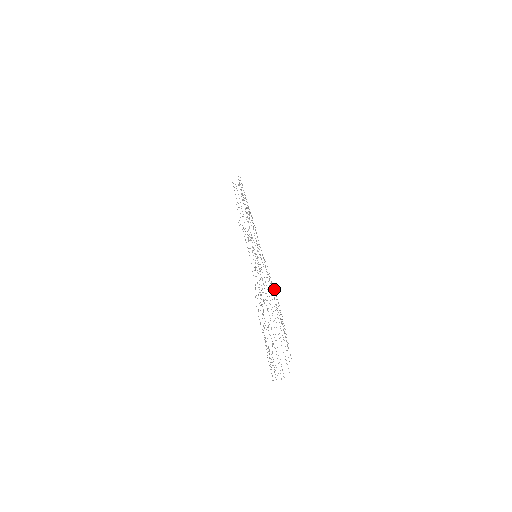
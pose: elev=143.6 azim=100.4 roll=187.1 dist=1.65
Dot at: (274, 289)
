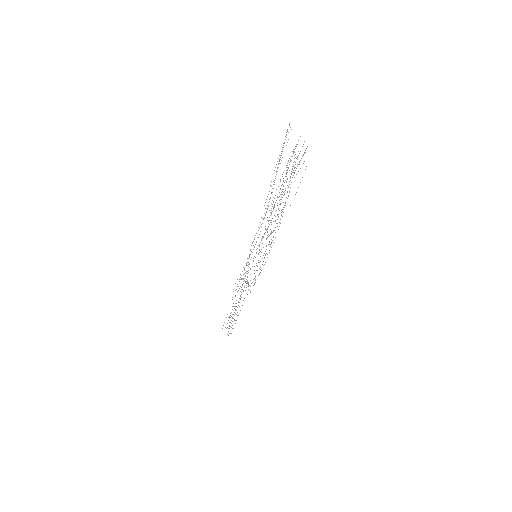
Dot at: (272, 188)
